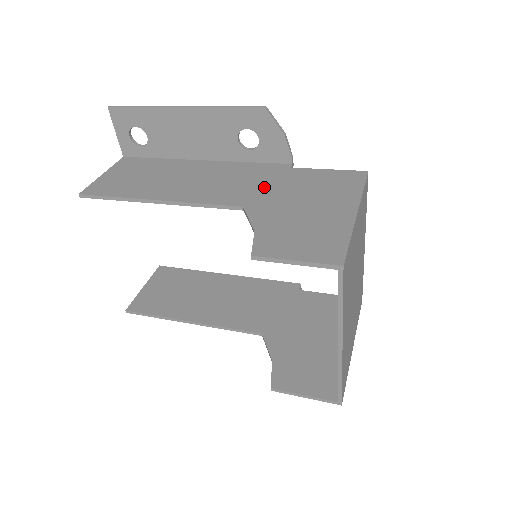
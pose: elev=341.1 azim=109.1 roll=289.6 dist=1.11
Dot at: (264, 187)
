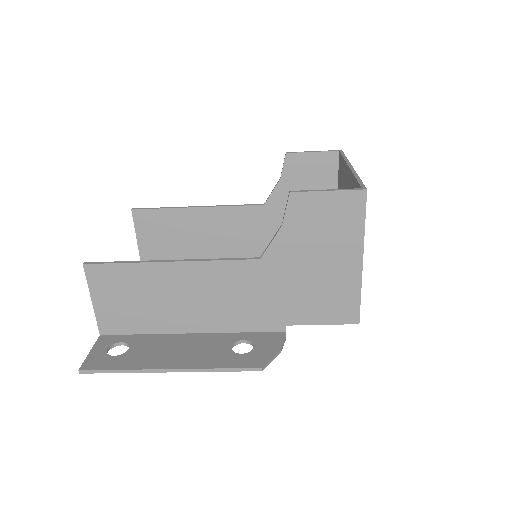
Dot at: (272, 229)
